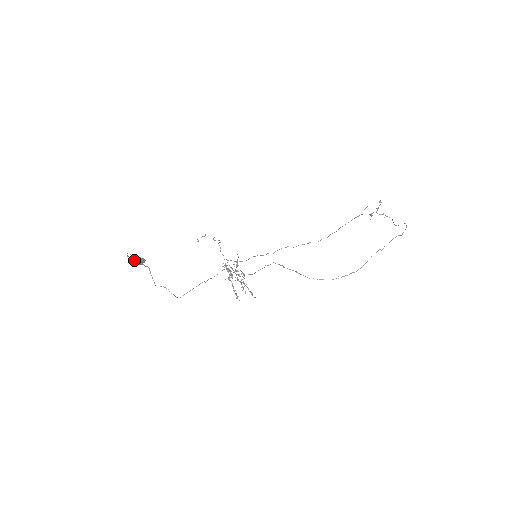
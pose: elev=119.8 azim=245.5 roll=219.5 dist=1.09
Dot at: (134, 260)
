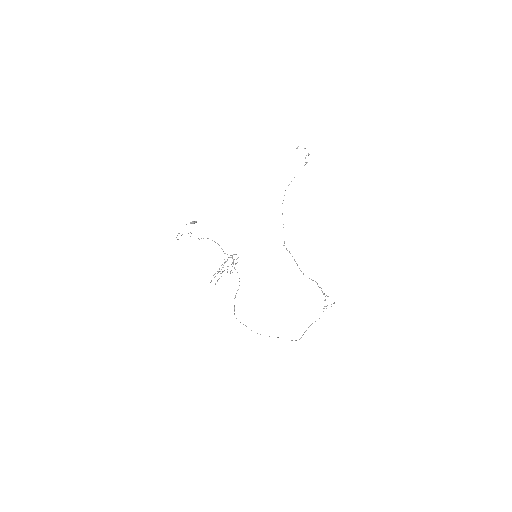
Dot at: (181, 235)
